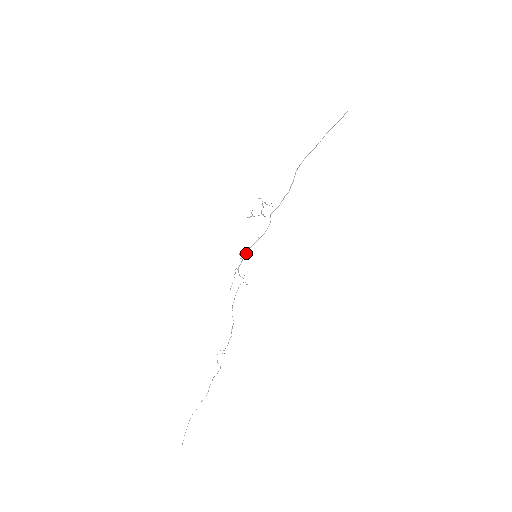
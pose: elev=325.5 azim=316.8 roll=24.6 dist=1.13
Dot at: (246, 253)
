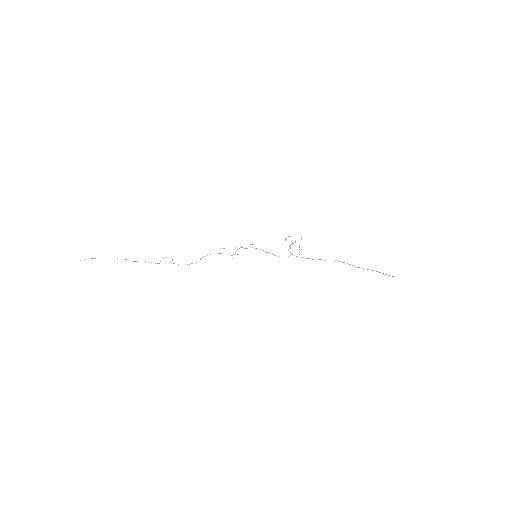
Dot at: (256, 248)
